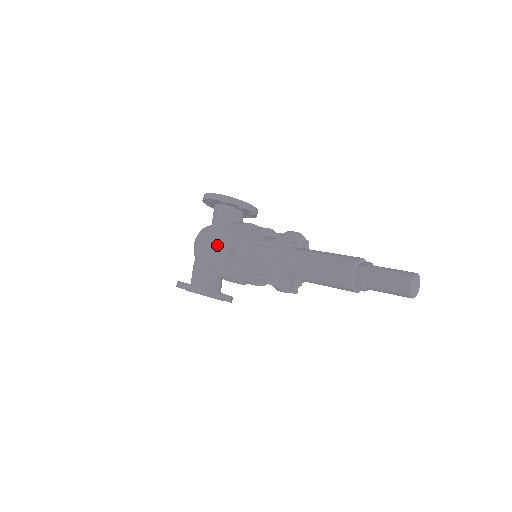
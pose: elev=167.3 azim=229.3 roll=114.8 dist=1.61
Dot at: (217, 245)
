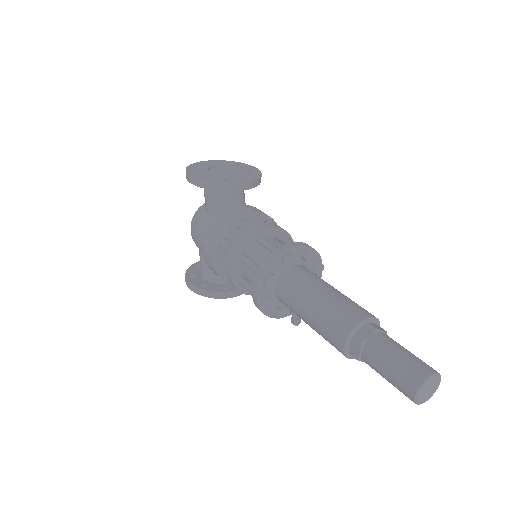
Dot at: (204, 252)
